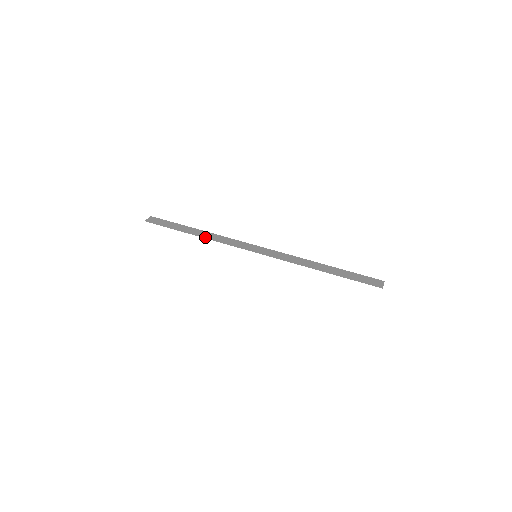
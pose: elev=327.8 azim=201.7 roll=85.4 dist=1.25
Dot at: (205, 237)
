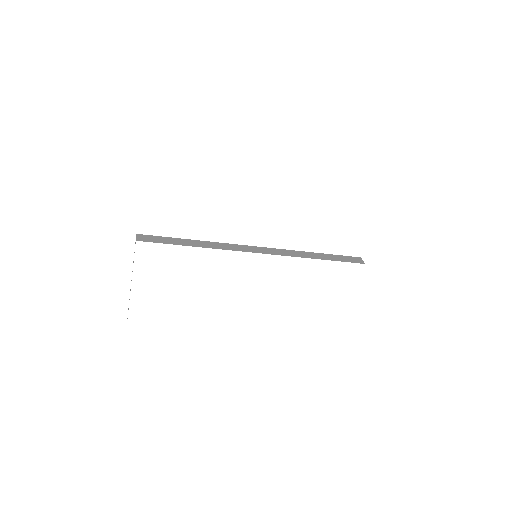
Dot at: (207, 247)
